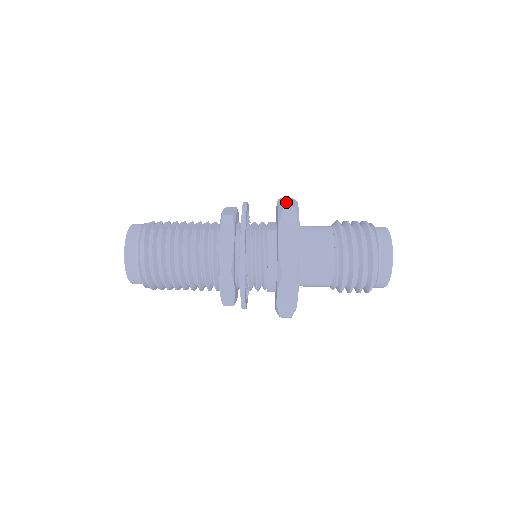
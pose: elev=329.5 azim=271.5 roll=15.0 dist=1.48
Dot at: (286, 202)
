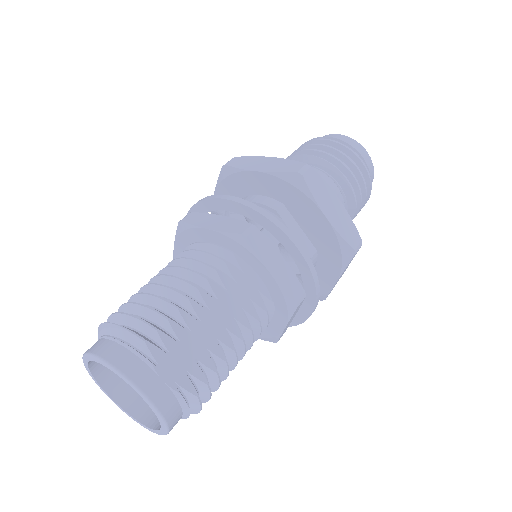
Dot at: (335, 212)
